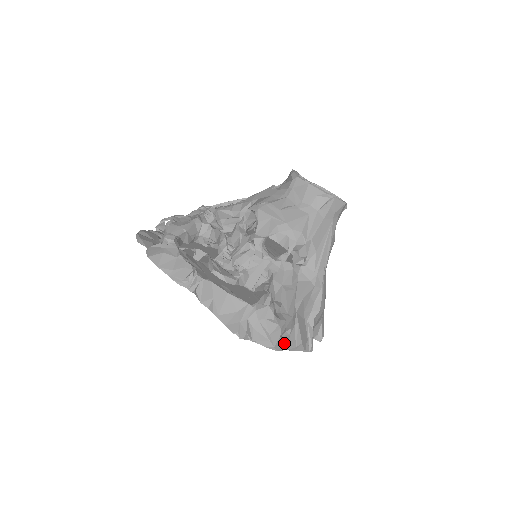
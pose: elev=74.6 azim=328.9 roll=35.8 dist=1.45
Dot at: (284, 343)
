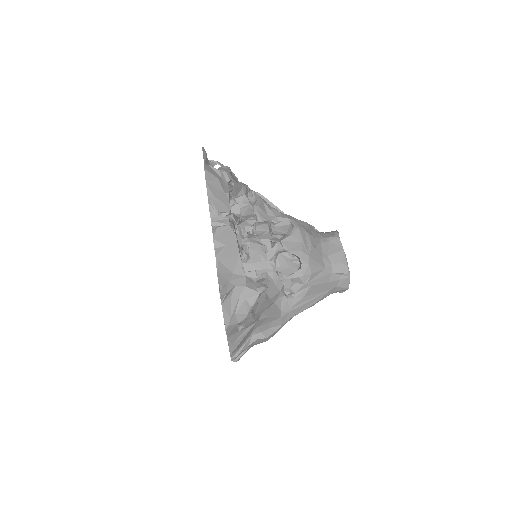
Dot at: (232, 331)
